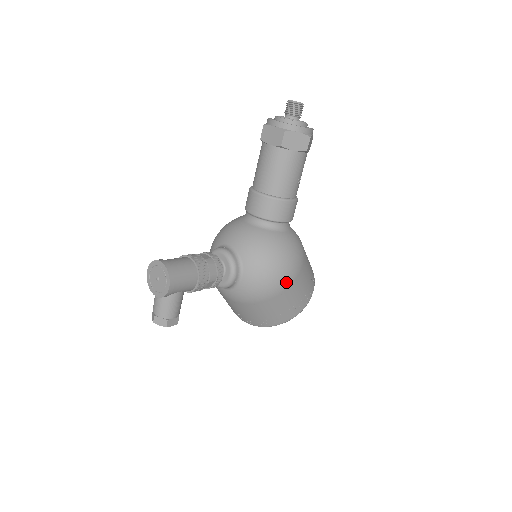
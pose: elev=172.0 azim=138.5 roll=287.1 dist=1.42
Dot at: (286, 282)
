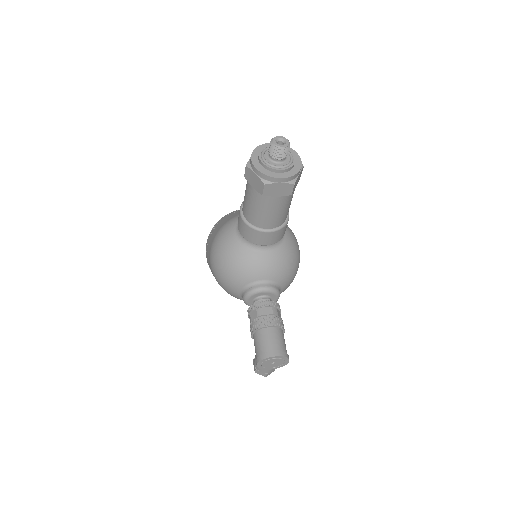
Dot at: occluded
